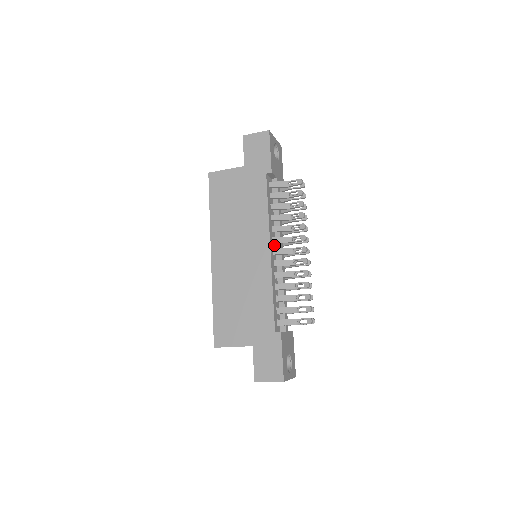
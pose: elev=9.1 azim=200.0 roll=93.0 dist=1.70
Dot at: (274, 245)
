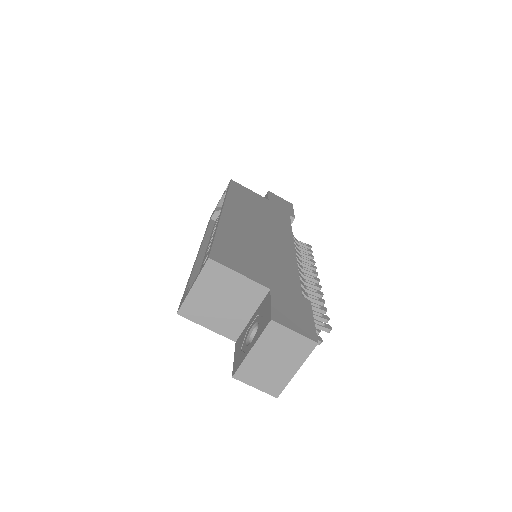
Dot at: occluded
